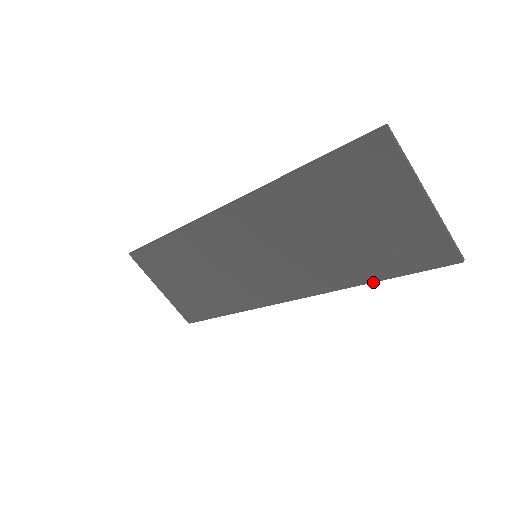
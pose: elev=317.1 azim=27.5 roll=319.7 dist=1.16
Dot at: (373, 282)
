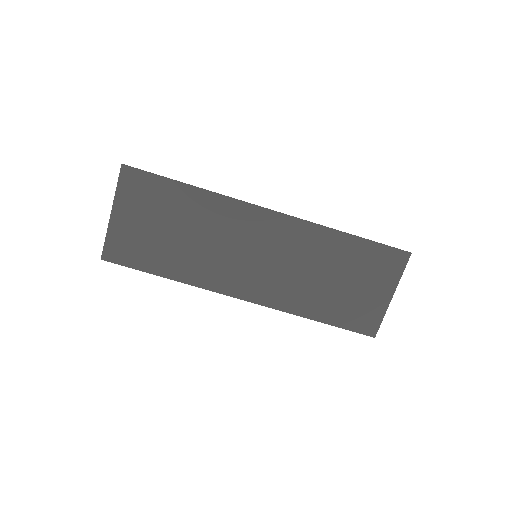
Dot at: (318, 321)
